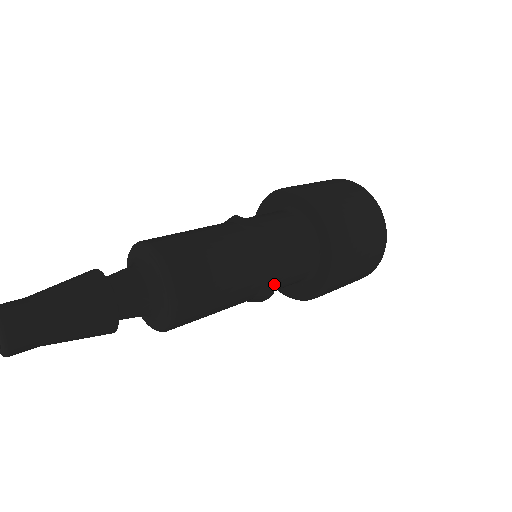
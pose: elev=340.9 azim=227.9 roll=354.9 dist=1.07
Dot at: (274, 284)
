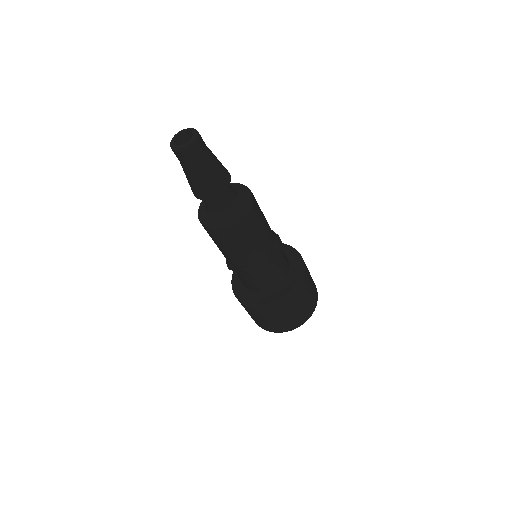
Dot at: (271, 265)
